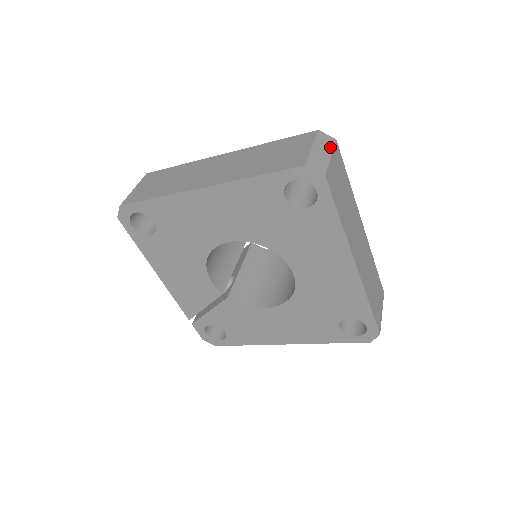
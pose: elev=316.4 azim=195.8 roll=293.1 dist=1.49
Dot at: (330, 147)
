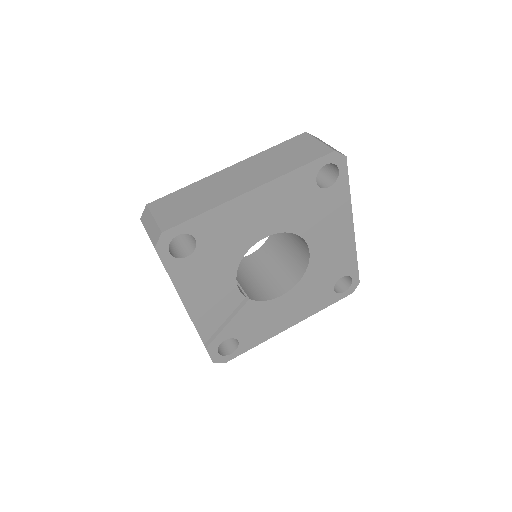
Dot at: occluded
